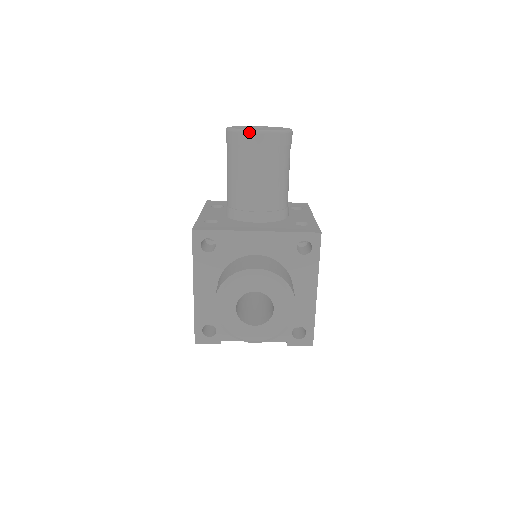
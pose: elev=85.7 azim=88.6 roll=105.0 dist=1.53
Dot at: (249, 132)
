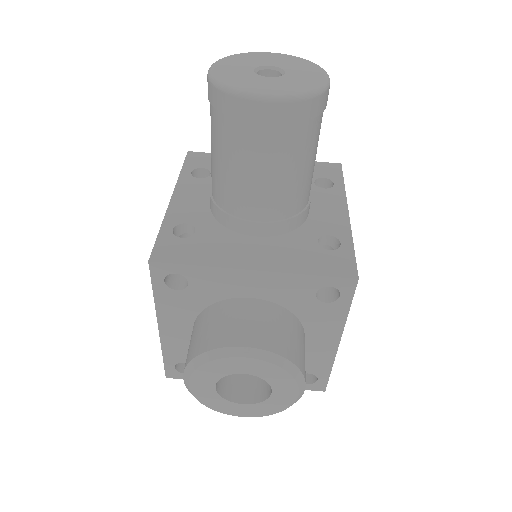
Dot at: (247, 98)
